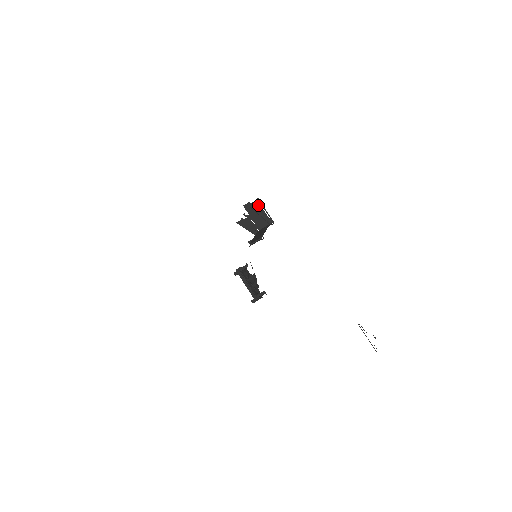
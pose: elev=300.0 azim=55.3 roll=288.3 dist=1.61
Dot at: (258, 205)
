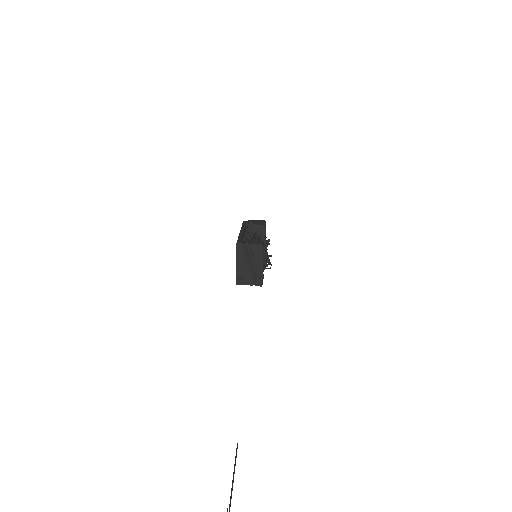
Dot at: (258, 252)
